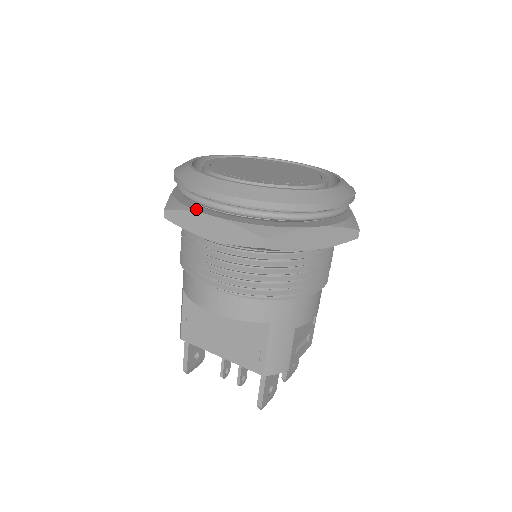
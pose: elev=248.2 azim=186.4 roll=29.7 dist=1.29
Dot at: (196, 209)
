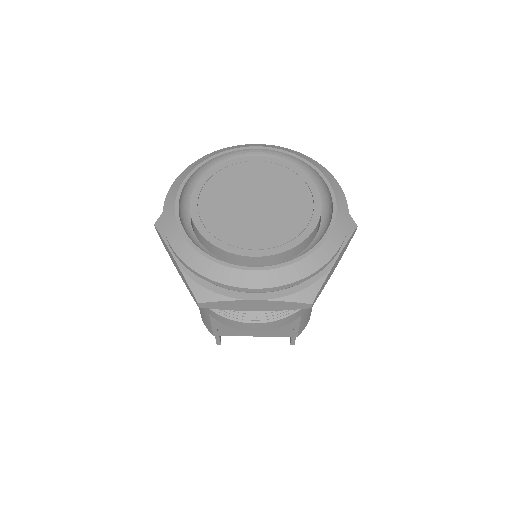
Dot at: (233, 296)
